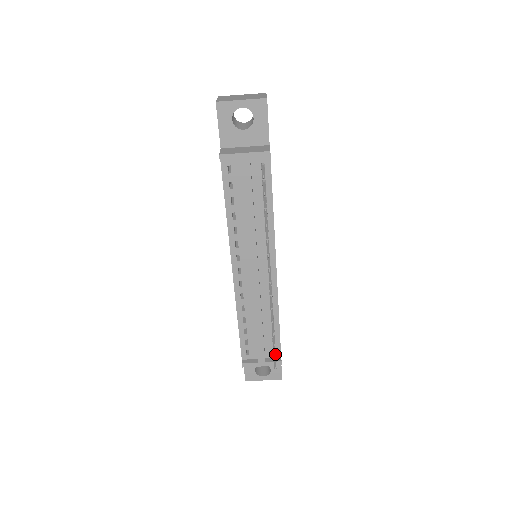
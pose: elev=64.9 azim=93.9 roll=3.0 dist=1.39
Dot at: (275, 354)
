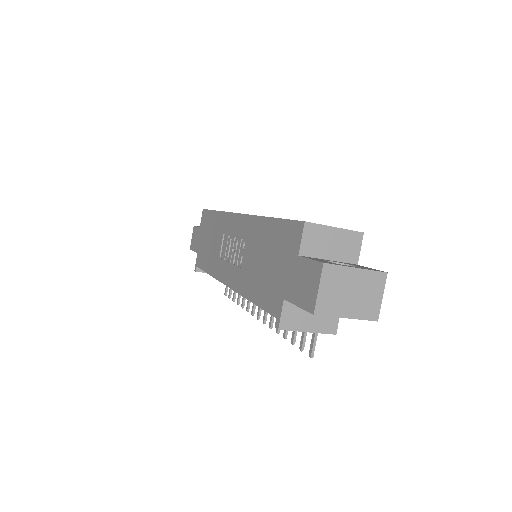
Dot at: occluded
